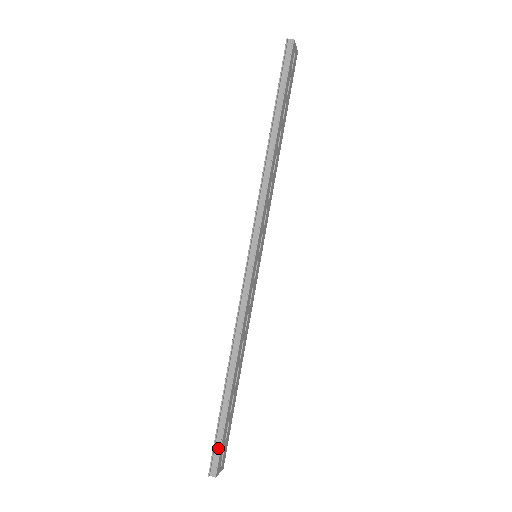
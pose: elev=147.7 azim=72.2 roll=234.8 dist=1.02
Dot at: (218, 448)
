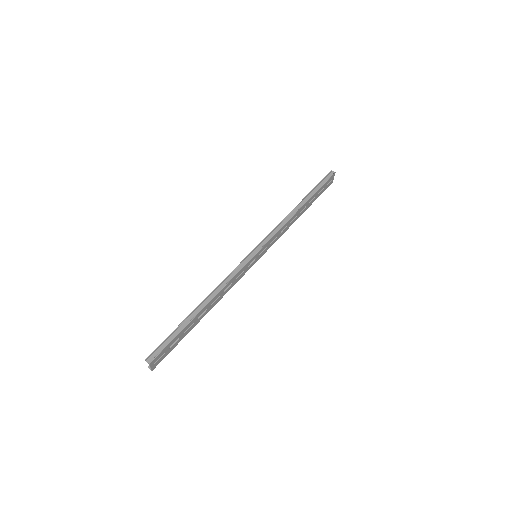
Dot at: (164, 346)
